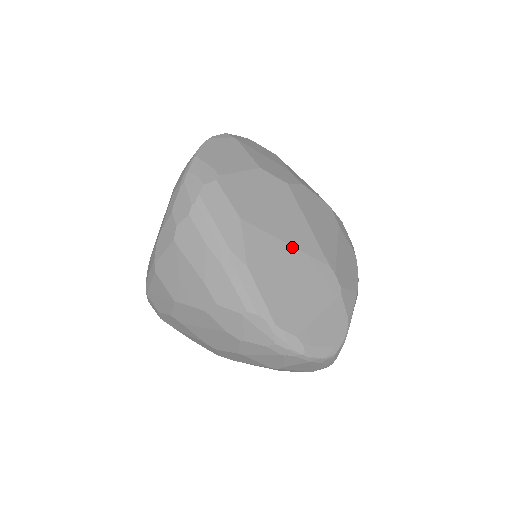
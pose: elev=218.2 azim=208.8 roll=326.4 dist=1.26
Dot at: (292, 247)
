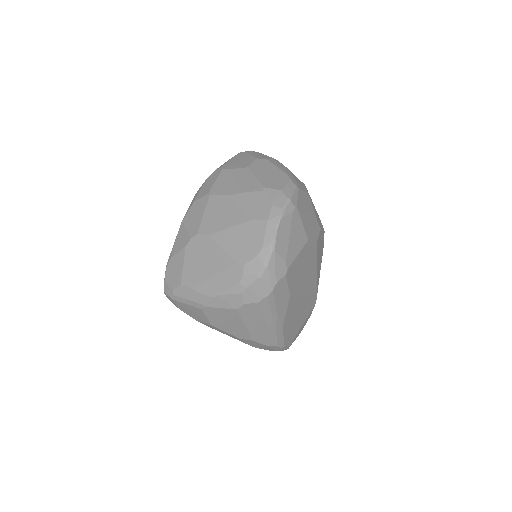
Dot at: (306, 295)
